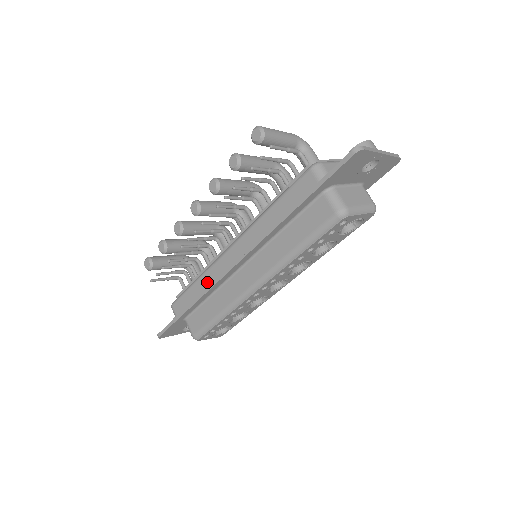
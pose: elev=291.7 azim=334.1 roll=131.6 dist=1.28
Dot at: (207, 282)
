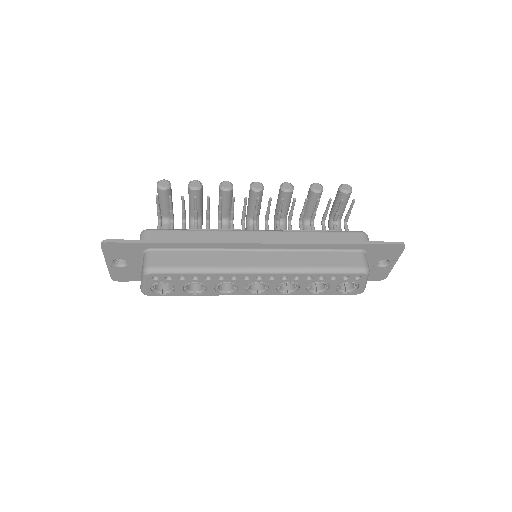
Dot at: (213, 238)
